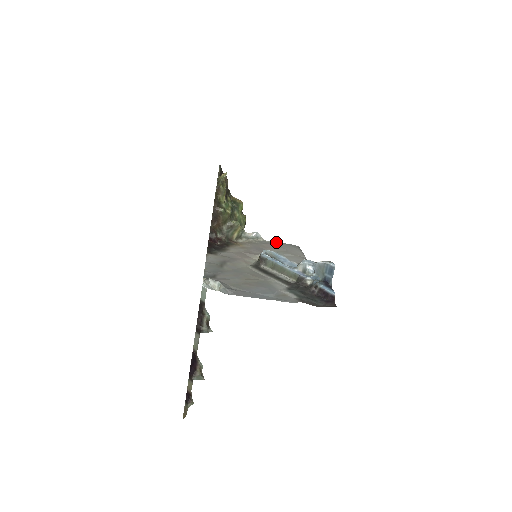
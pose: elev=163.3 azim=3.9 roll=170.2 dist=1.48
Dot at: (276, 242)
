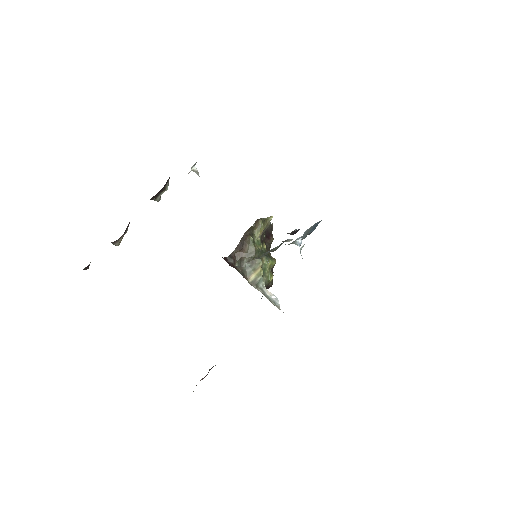
Dot at: occluded
